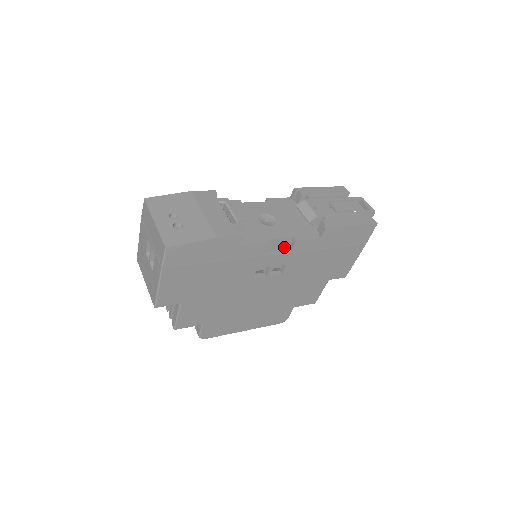
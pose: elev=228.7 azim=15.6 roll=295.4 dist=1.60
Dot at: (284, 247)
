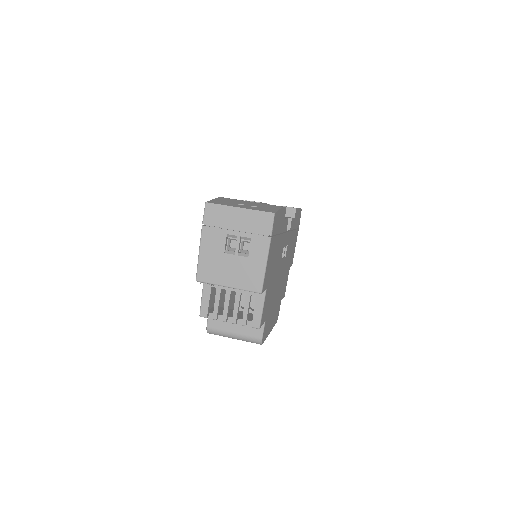
Dot at: occluded
